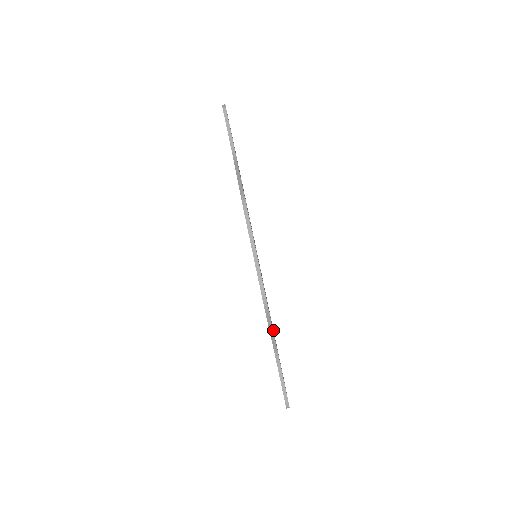
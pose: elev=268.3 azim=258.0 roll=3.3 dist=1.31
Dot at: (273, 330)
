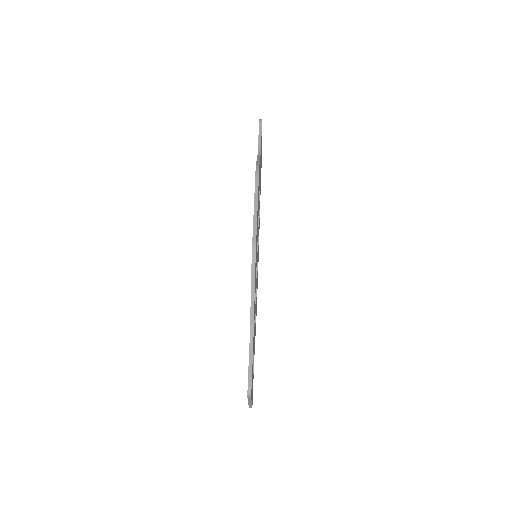
Dot at: occluded
